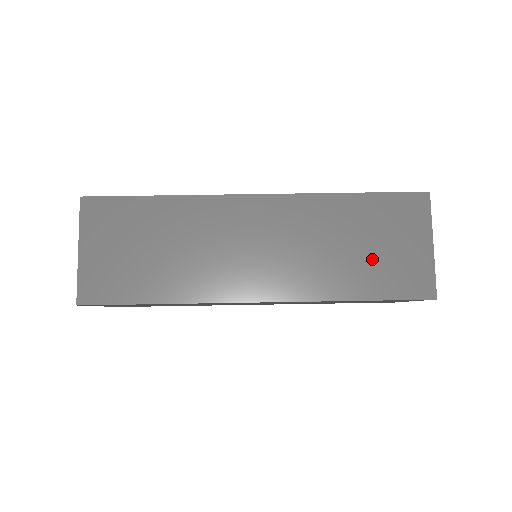
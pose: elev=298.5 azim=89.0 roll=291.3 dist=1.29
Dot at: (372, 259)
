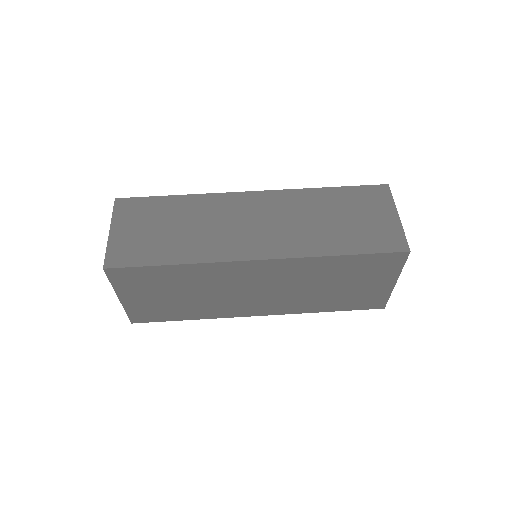
Dot at: (351, 227)
